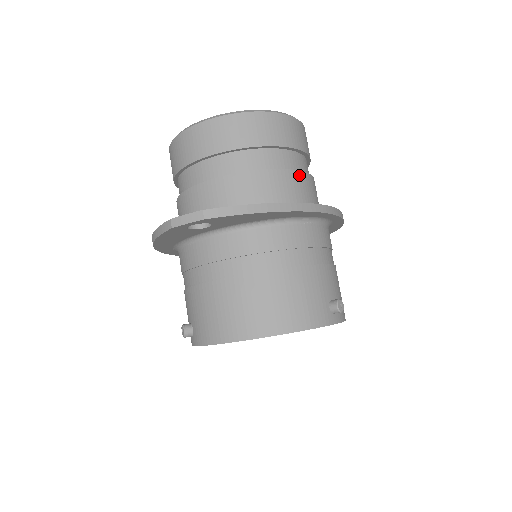
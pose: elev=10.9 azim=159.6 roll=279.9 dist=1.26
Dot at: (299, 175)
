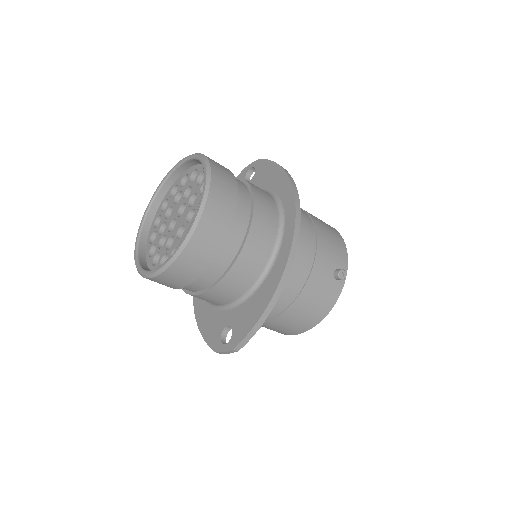
Dot at: (250, 239)
